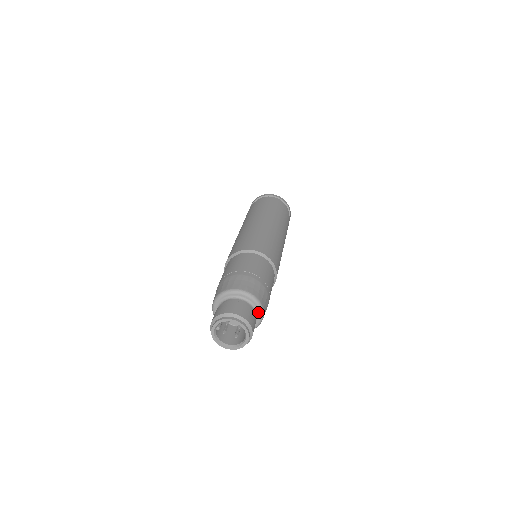
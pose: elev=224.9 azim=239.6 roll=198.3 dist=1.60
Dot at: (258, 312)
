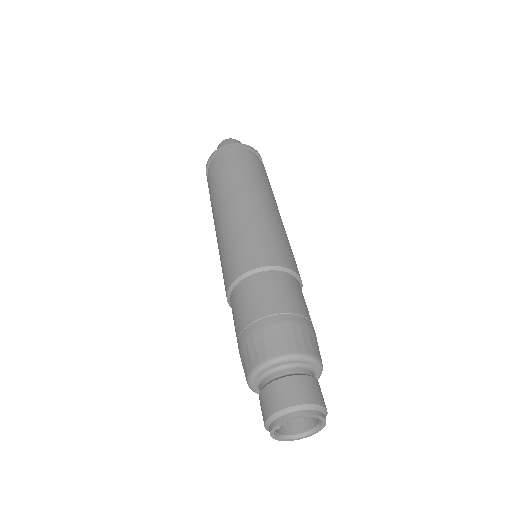
Dot at: (315, 368)
